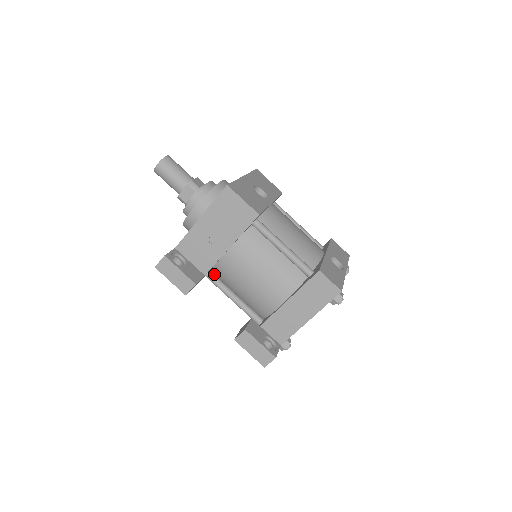
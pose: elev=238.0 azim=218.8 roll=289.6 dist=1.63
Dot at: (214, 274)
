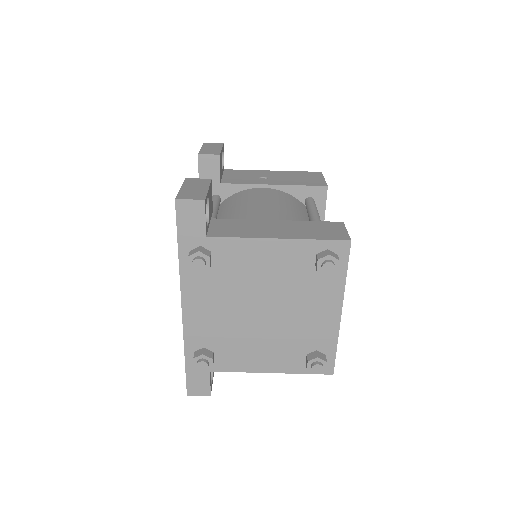
Dot at: occluded
